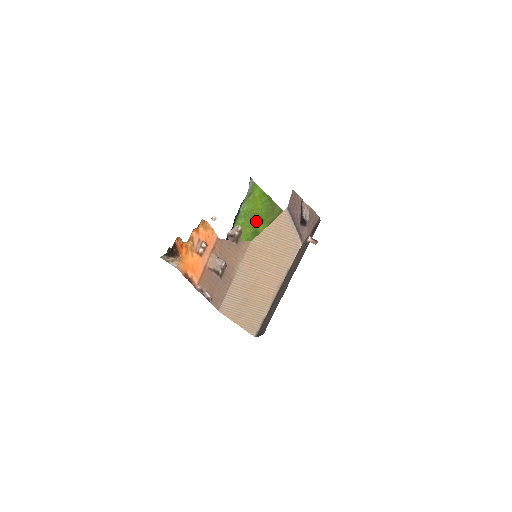
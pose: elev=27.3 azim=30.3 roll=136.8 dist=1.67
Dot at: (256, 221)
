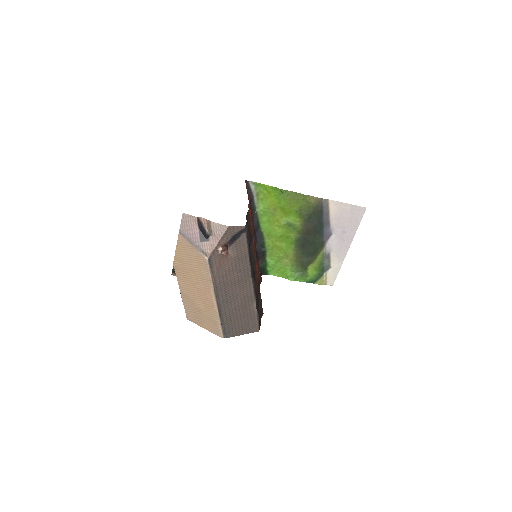
Dot at: (283, 214)
